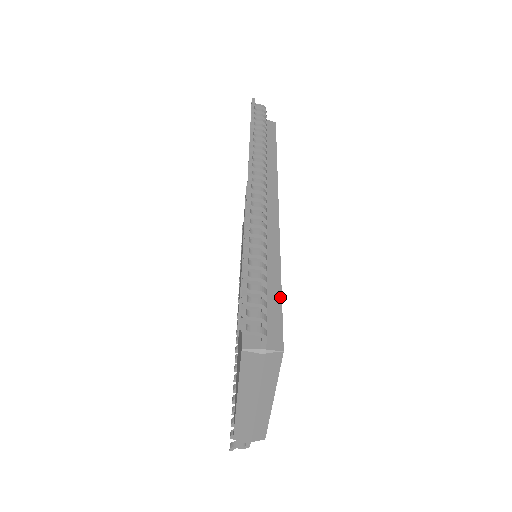
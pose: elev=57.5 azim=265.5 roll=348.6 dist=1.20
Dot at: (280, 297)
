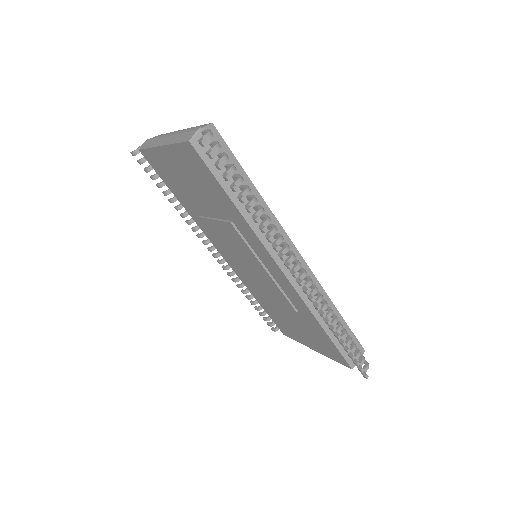
Dot at: occluded
